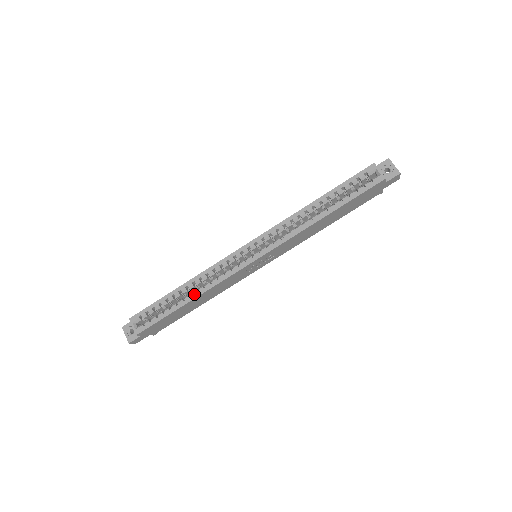
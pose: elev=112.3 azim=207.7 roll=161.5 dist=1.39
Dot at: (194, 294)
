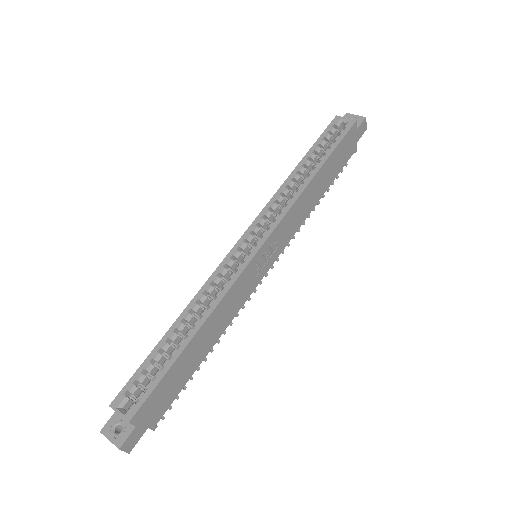
Dot at: (197, 323)
